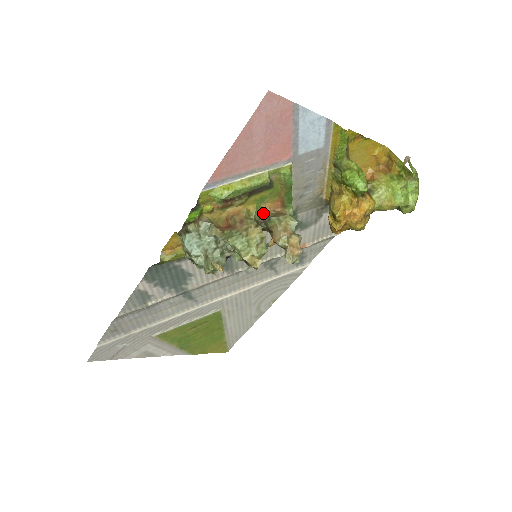
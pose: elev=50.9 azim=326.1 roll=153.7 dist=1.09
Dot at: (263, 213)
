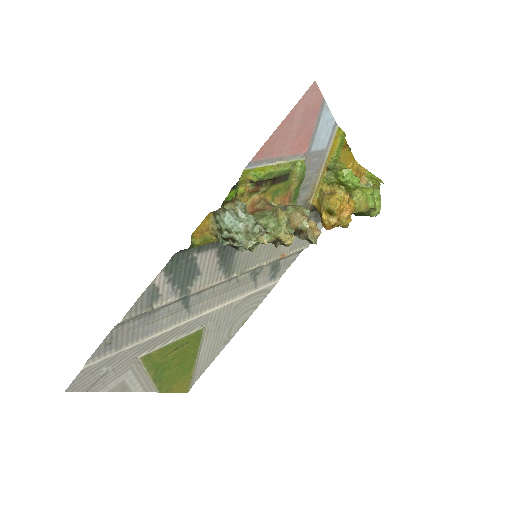
Dot at: (277, 205)
